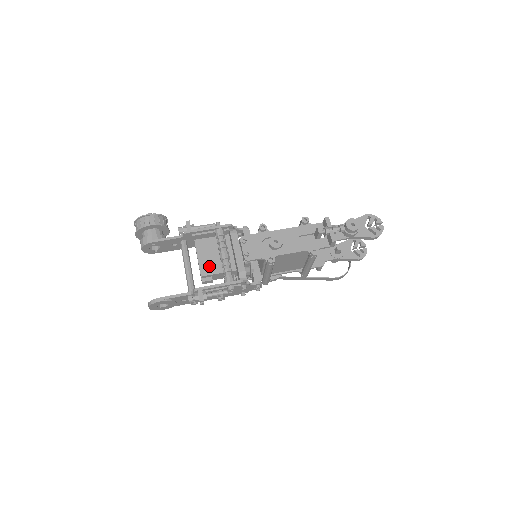
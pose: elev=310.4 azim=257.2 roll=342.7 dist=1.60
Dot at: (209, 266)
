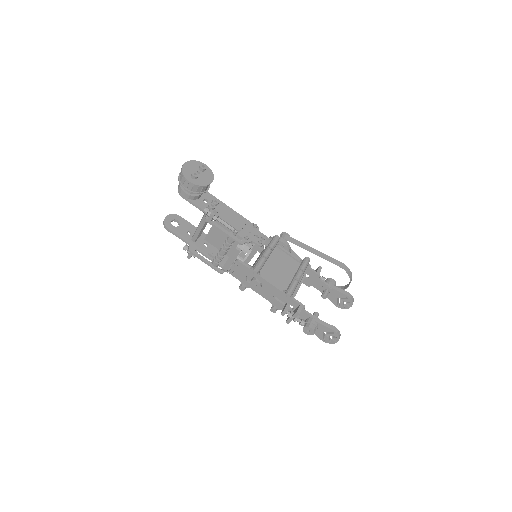
Dot at: (214, 240)
